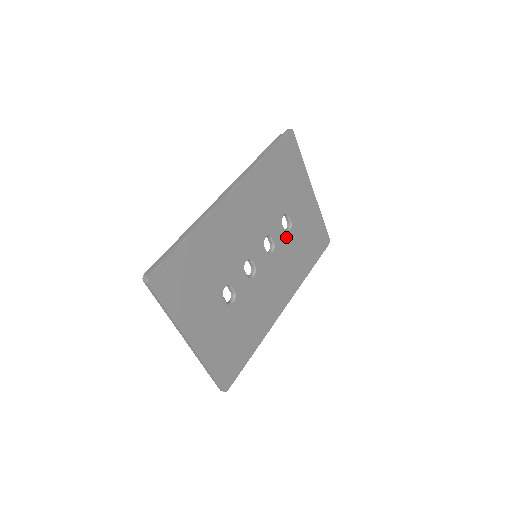
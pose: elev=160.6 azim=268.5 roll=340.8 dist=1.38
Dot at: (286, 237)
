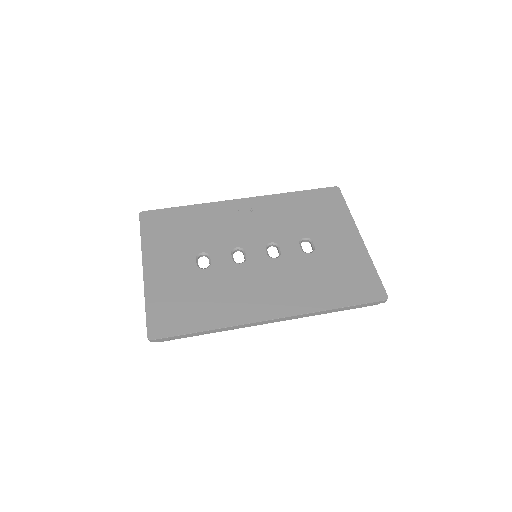
Dot at: (302, 256)
